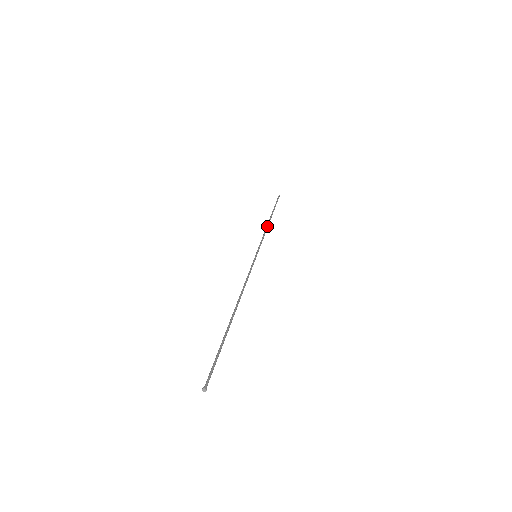
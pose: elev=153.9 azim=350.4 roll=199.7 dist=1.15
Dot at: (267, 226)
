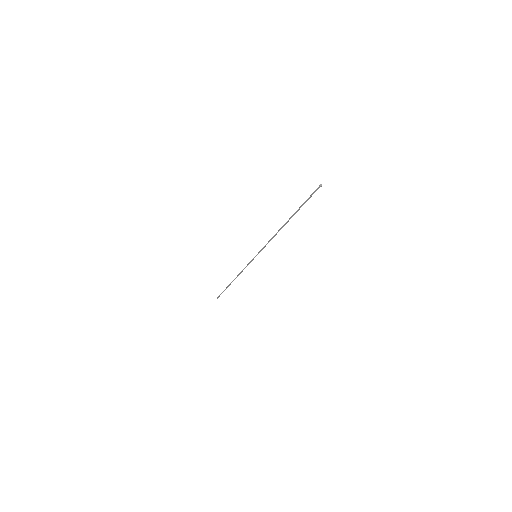
Dot at: occluded
